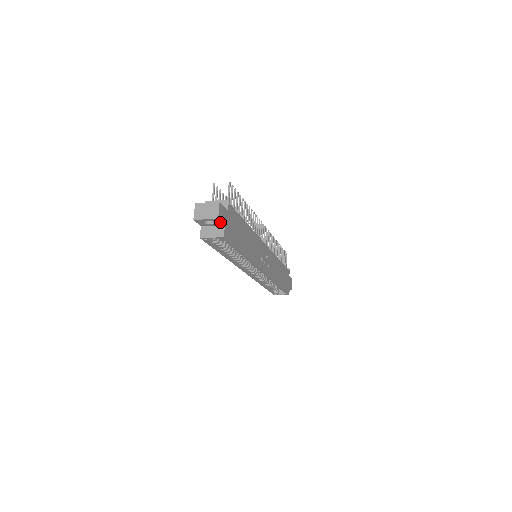
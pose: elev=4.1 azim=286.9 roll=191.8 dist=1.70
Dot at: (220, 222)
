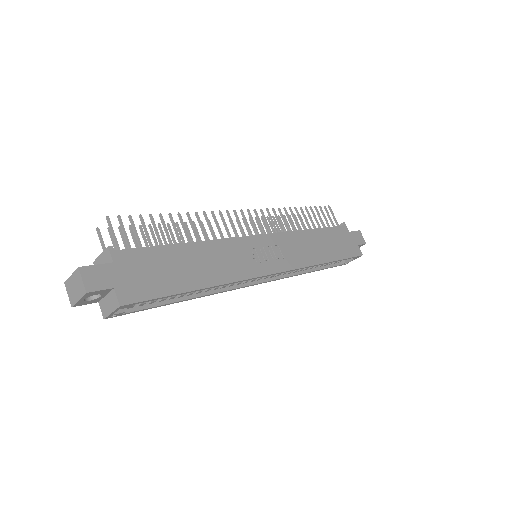
Dot at: (100, 291)
